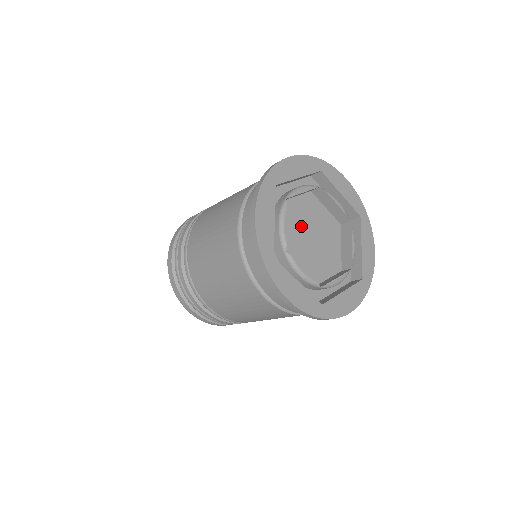
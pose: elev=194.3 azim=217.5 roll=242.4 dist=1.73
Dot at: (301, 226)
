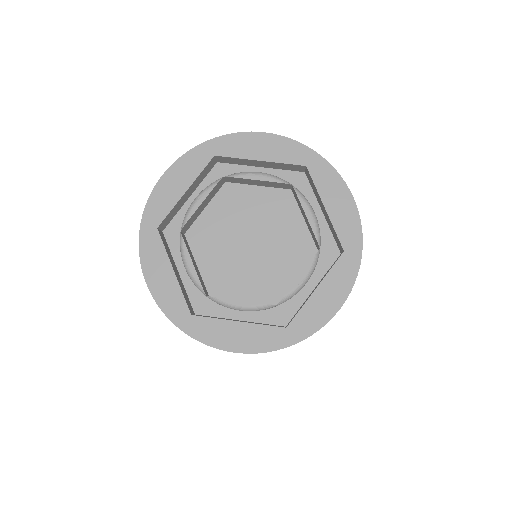
Dot at: (230, 237)
